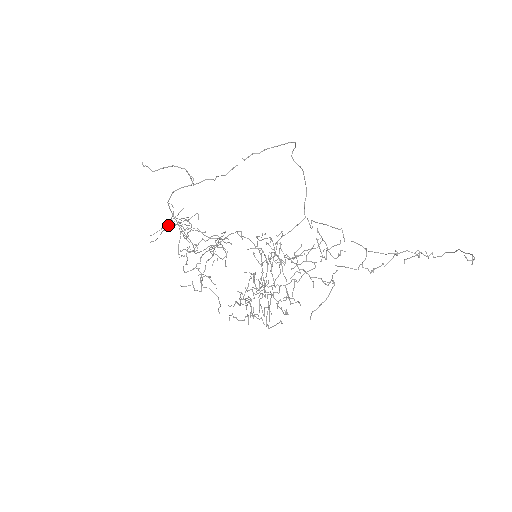
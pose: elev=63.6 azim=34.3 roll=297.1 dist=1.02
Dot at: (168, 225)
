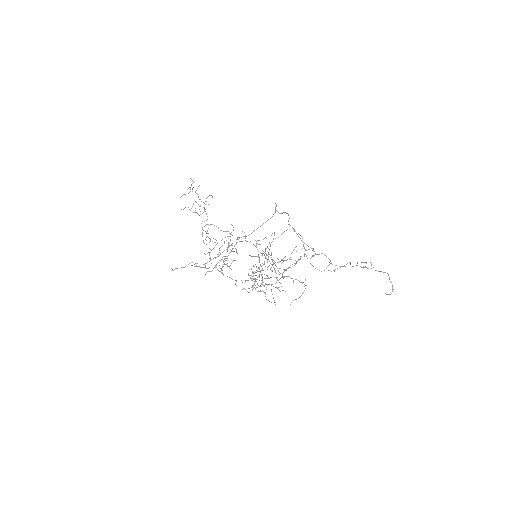
Dot at: occluded
